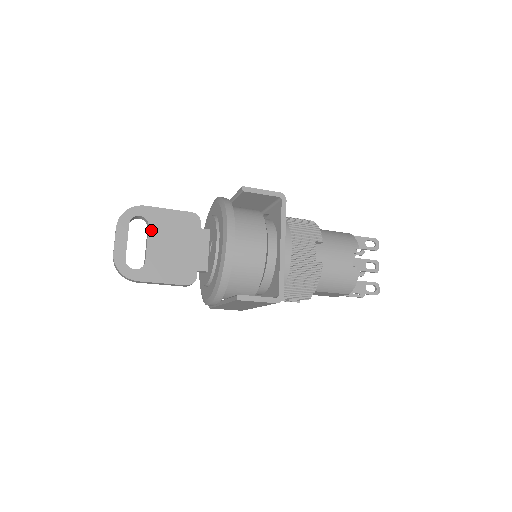
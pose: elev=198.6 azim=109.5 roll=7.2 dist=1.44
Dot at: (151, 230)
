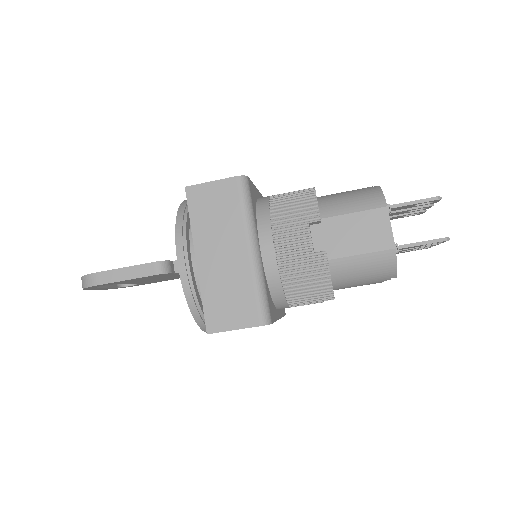
Dot at: occluded
